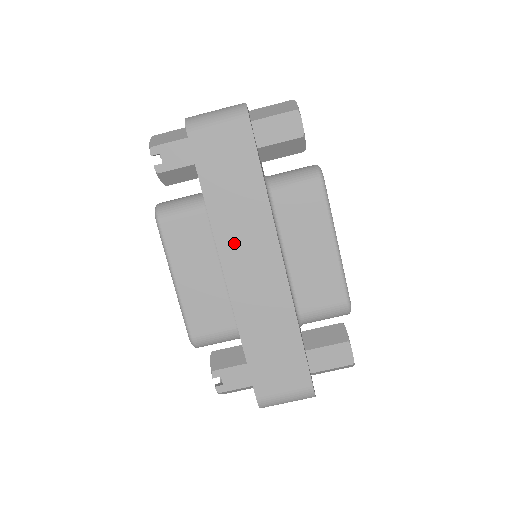
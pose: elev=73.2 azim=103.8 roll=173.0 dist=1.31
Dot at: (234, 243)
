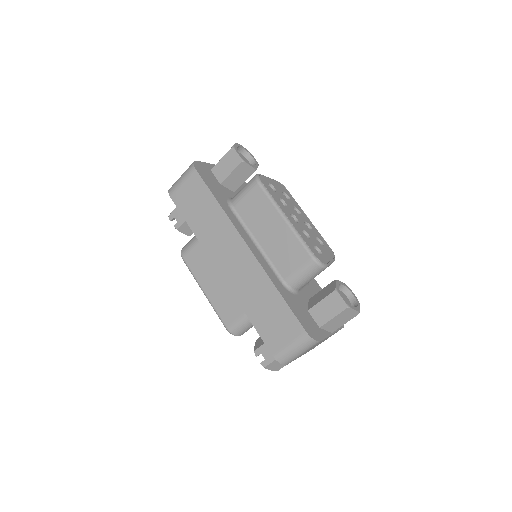
Dot at: (216, 248)
